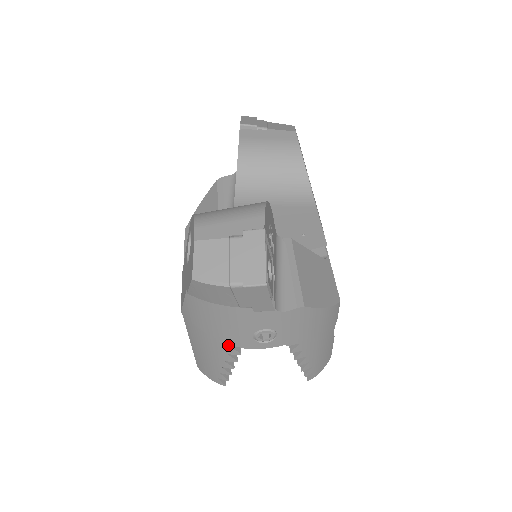
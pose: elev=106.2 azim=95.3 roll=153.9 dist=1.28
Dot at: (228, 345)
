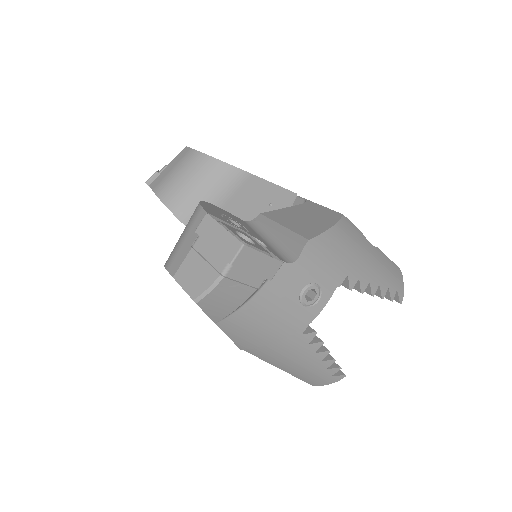
Dot at: (298, 335)
